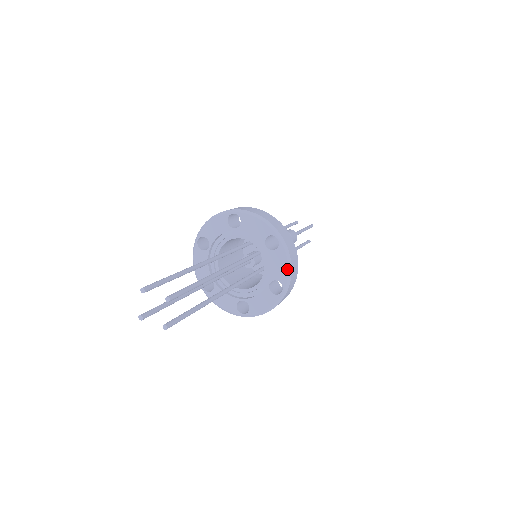
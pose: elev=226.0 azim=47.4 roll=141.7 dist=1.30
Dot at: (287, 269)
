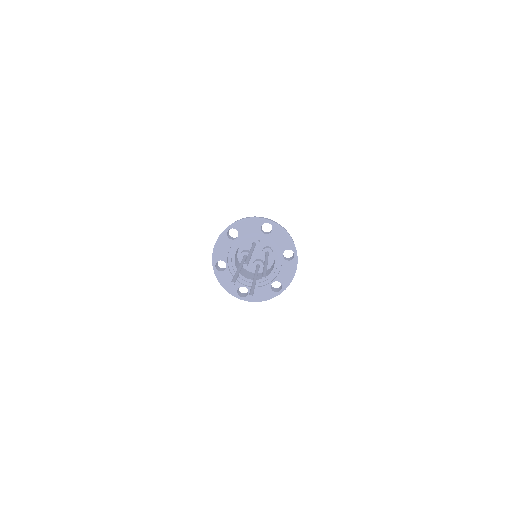
Dot at: (291, 277)
